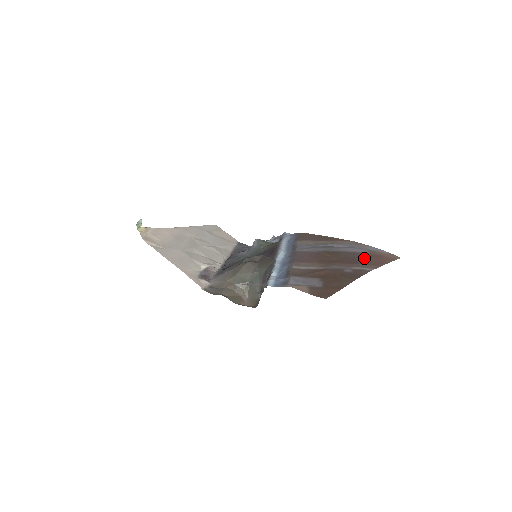
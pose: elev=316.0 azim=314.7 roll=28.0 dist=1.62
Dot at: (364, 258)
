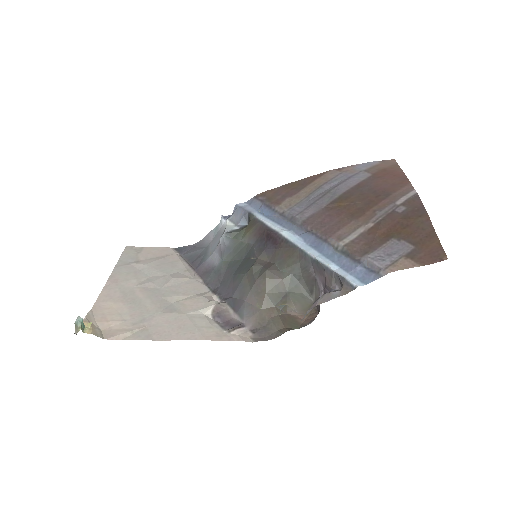
Dot at: (382, 183)
